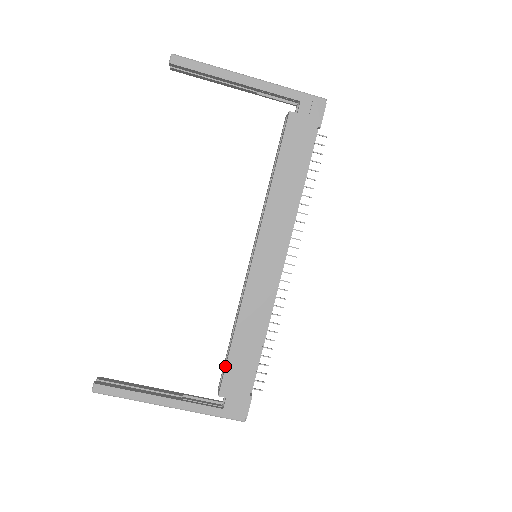
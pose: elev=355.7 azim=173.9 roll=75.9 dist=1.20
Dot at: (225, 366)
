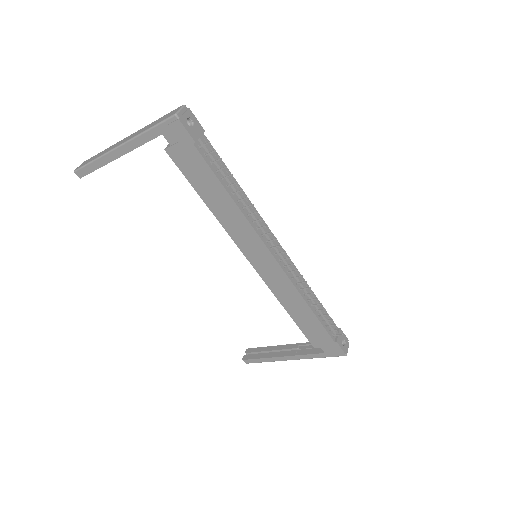
Dot at: (302, 331)
